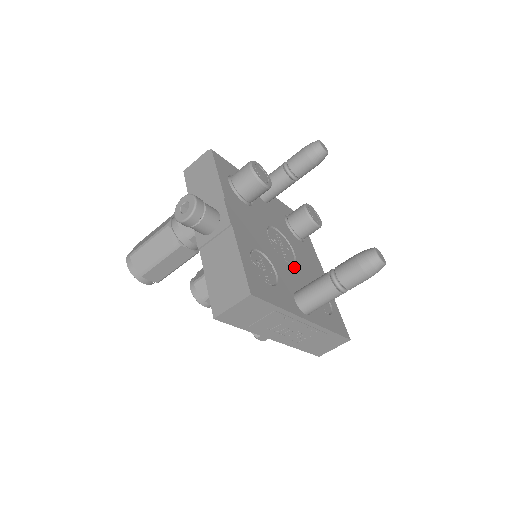
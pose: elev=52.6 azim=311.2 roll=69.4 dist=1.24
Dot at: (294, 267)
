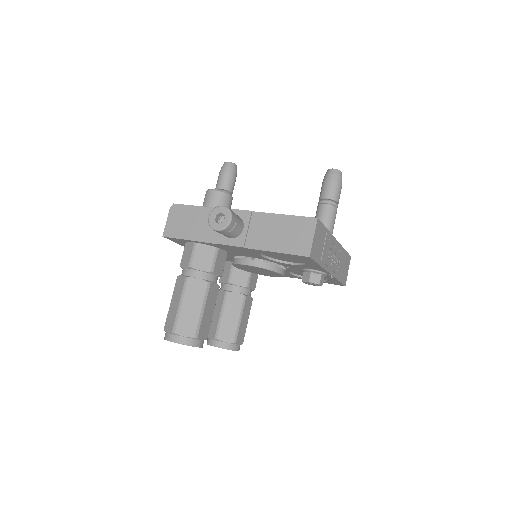
Dot at: occluded
